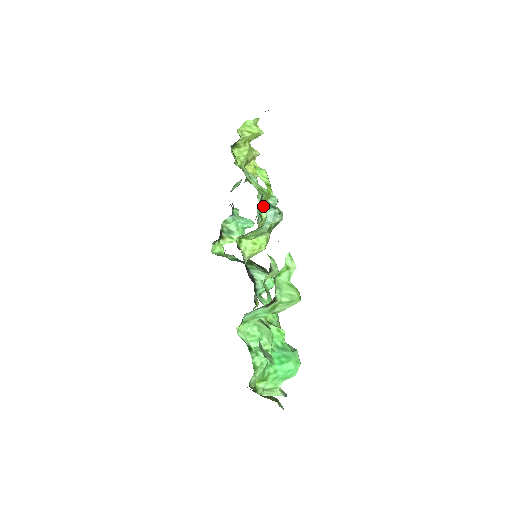
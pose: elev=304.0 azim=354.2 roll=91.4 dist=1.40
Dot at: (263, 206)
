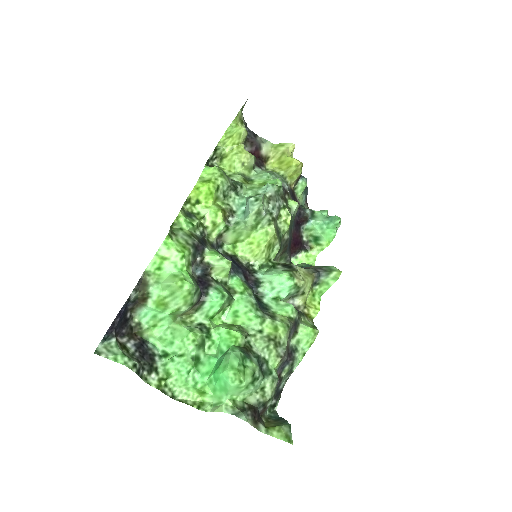
Dot at: (210, 203)
